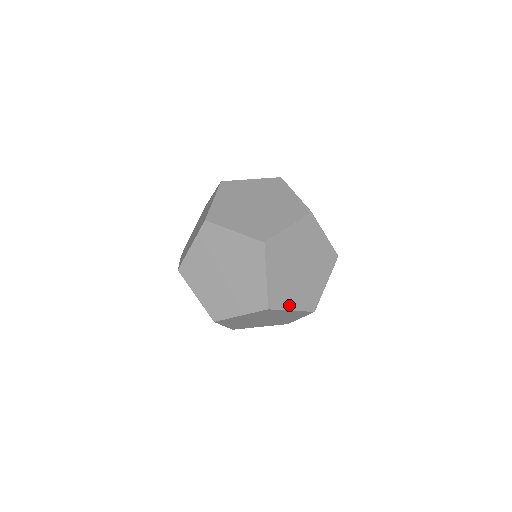
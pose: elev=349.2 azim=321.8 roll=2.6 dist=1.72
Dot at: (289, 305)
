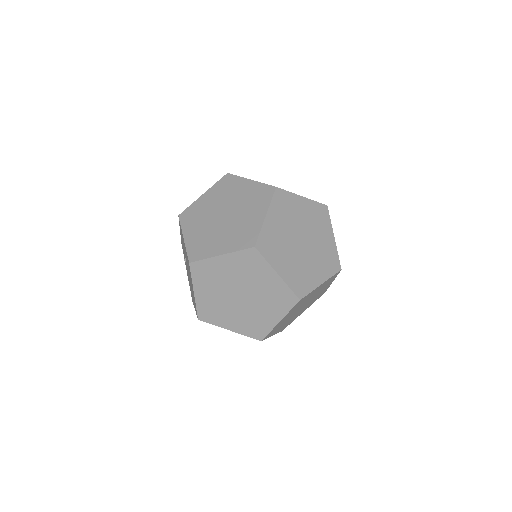
Dot at: (274, 333)
